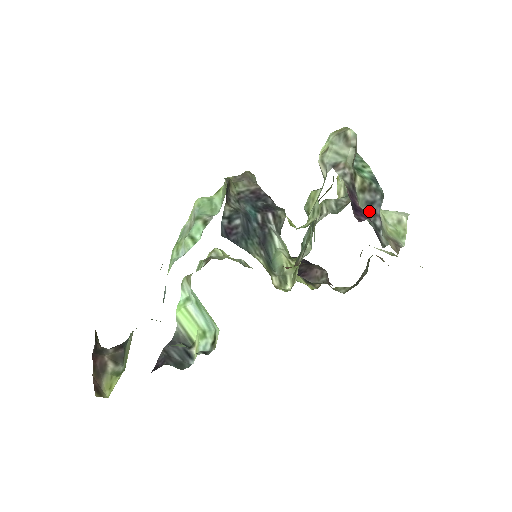
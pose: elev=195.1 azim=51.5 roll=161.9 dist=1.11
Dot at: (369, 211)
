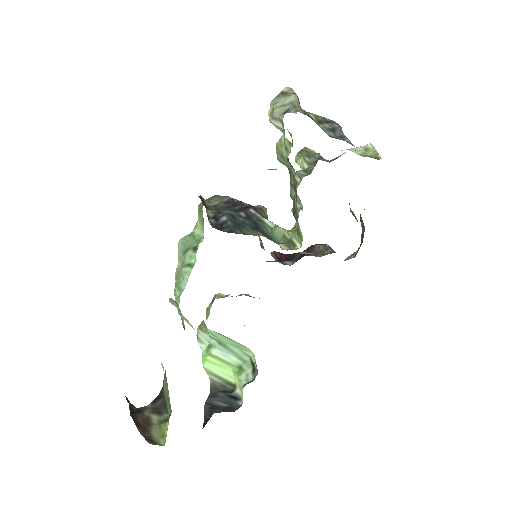
Dot at: (334, 135)
